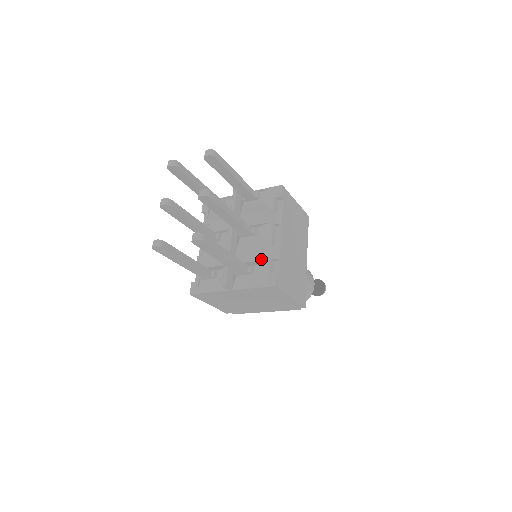
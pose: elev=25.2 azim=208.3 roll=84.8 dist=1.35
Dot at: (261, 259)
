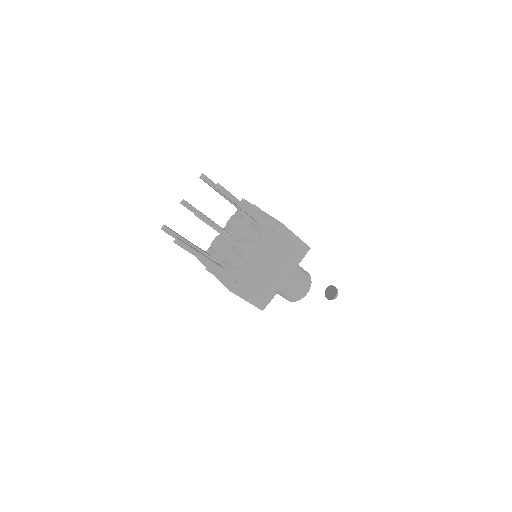
Dot at: (236, 266)
